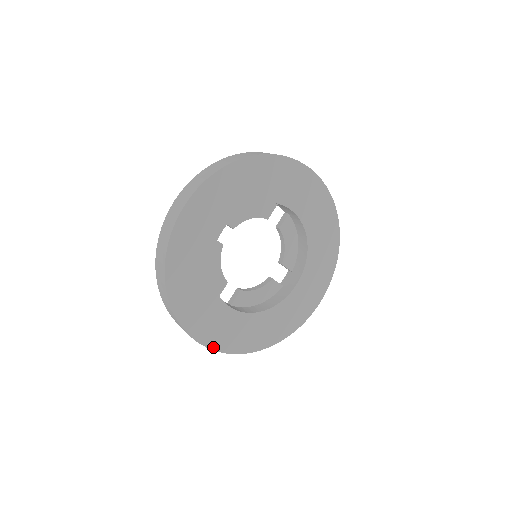
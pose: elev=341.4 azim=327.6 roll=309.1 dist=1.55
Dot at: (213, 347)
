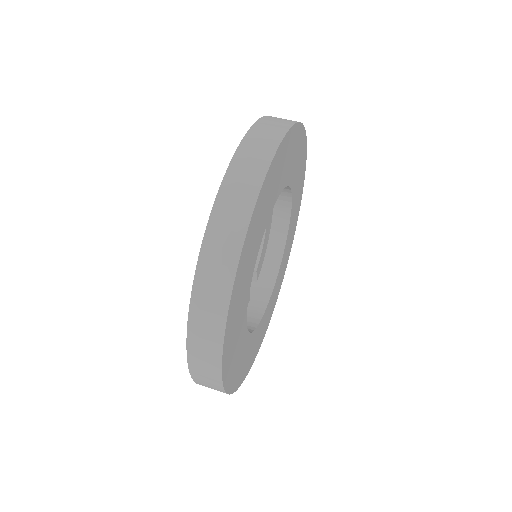
Dot at: occluded
